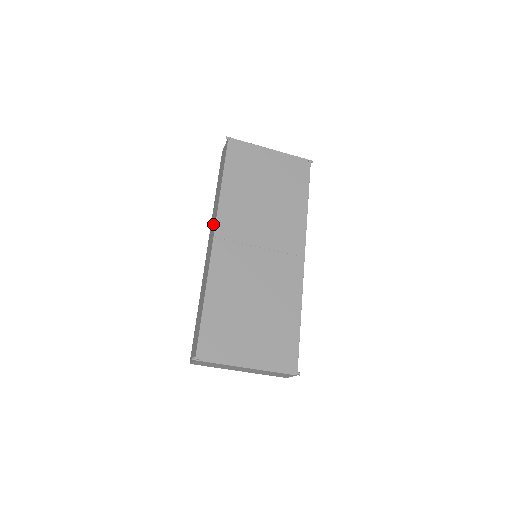
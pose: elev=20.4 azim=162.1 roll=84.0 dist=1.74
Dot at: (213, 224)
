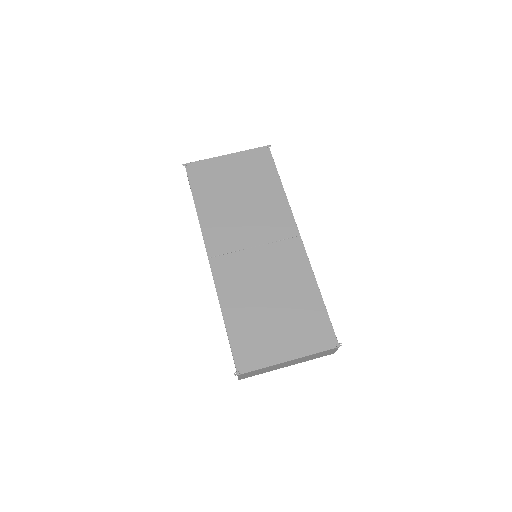
Dot at: occluded
